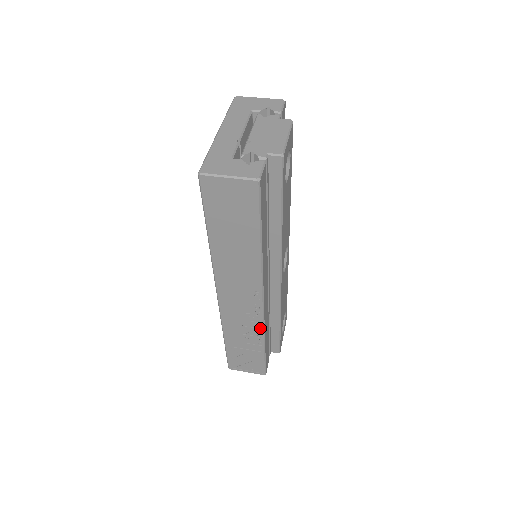
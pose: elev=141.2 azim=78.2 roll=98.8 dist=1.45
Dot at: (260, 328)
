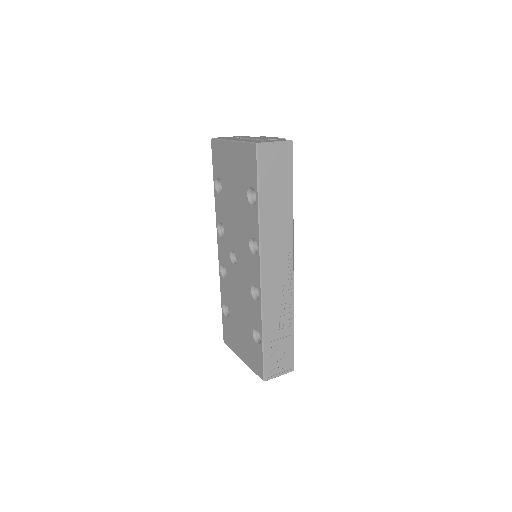
Dot at: (291, 301)
